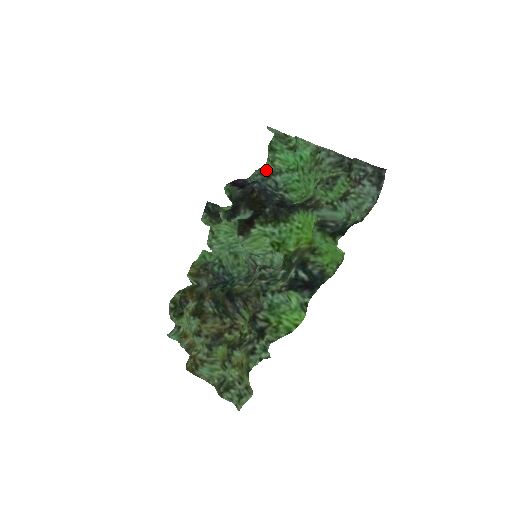
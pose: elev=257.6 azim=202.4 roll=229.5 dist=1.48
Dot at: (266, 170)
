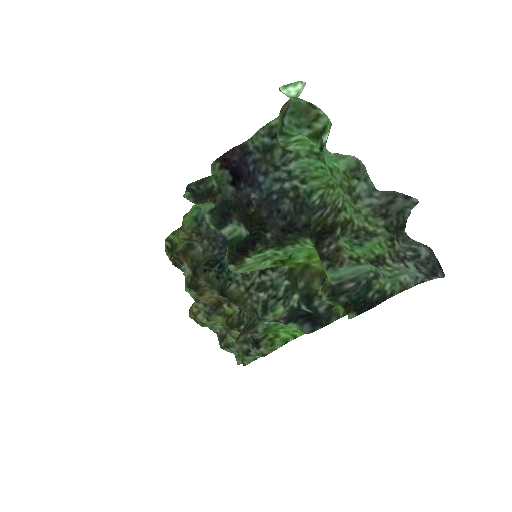
Dot at: occluded
